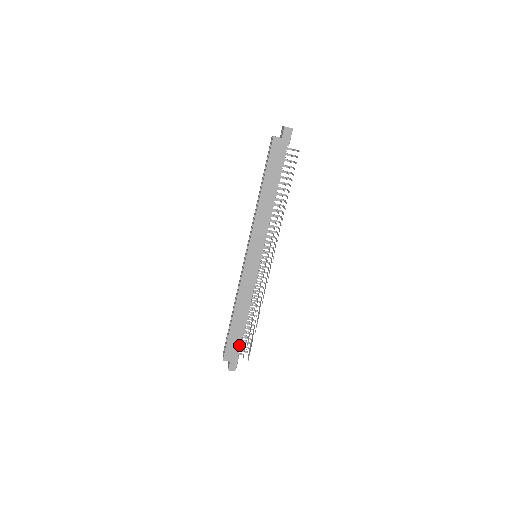
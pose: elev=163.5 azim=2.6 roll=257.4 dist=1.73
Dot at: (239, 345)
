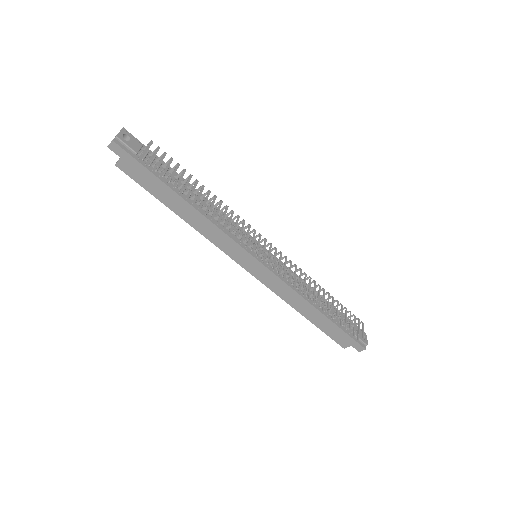
Dot at: (341, 330)
